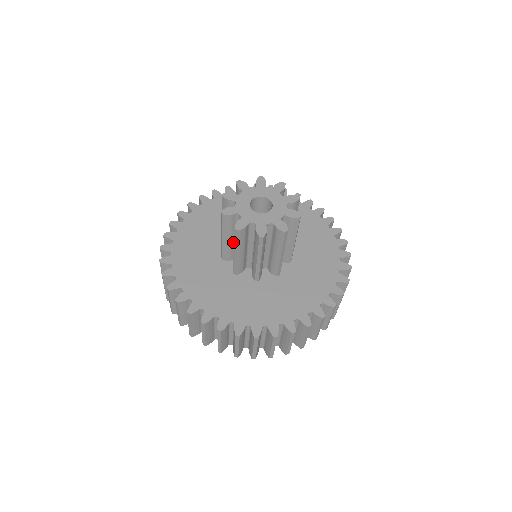
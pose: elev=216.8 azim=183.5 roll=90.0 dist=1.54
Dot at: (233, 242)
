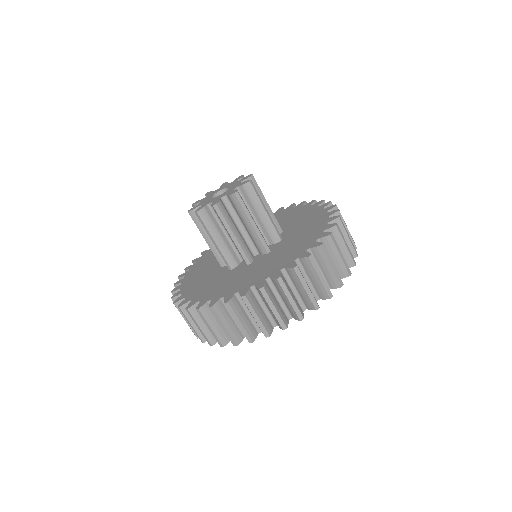
Dot at: occluded
